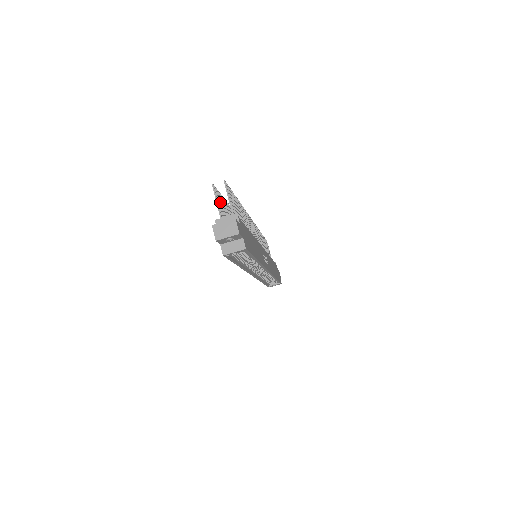
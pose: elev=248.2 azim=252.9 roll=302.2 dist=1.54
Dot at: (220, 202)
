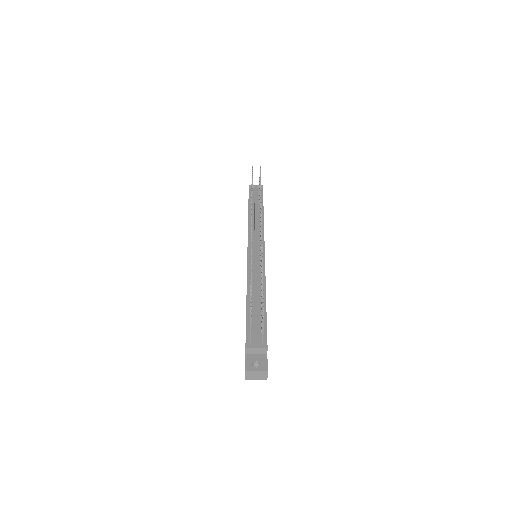
Dot at: occluded
